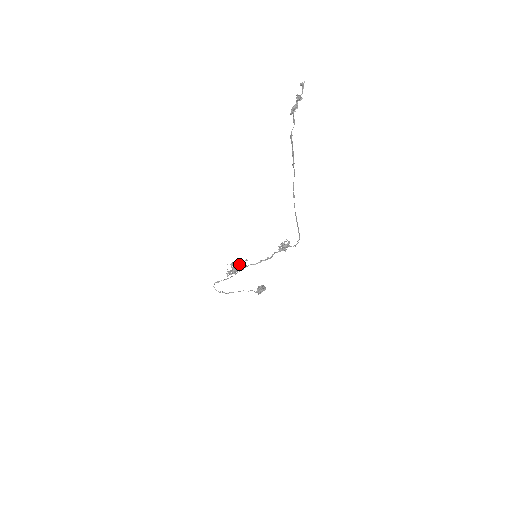
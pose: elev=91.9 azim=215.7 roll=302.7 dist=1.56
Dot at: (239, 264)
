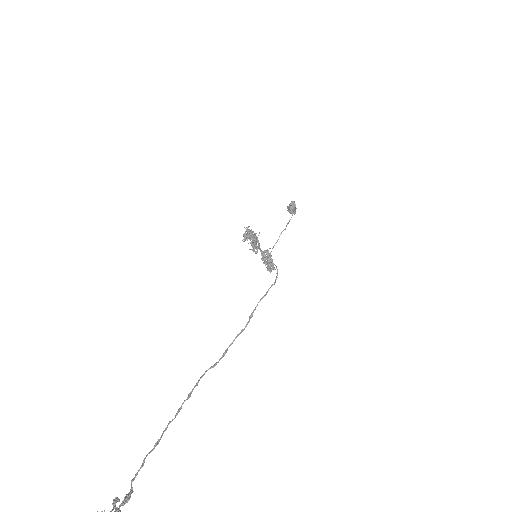
Dot at: (251, 239)
